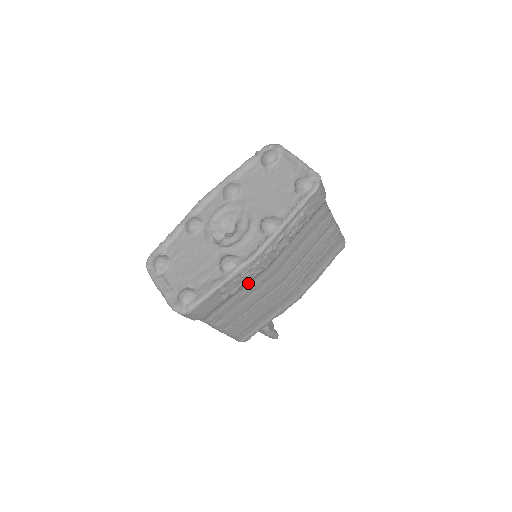
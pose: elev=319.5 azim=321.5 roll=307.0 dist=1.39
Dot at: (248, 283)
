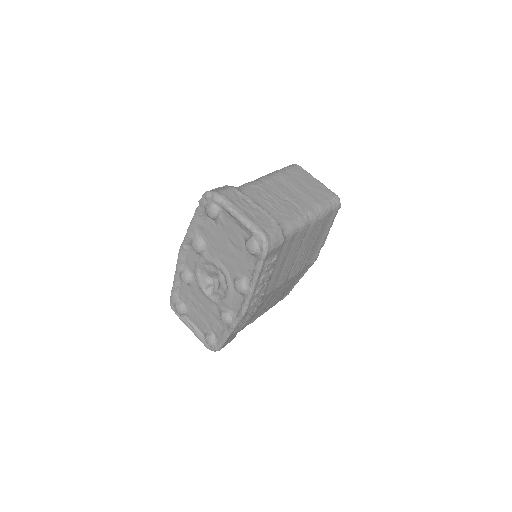
Dot at: occluded
